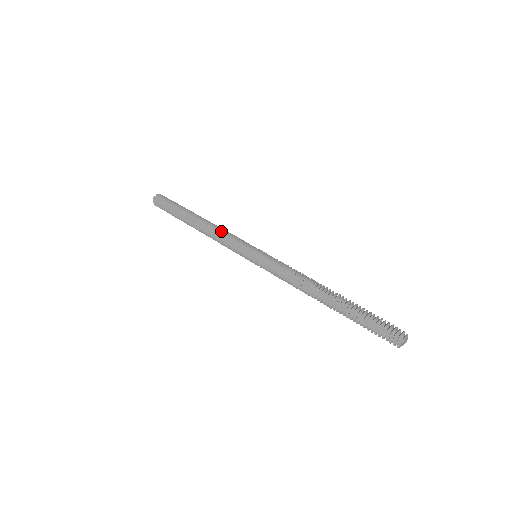
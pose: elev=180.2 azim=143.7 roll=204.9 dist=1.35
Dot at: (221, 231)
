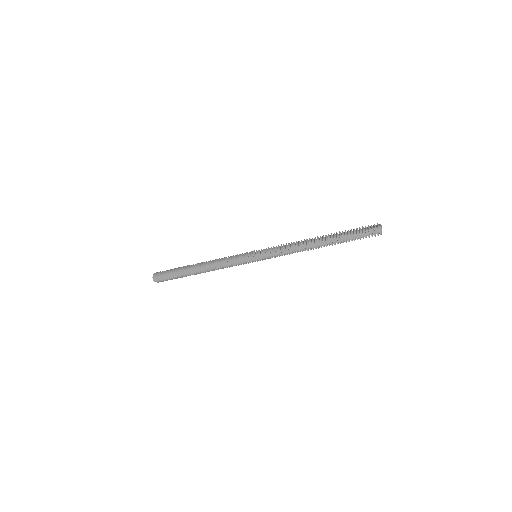
Dot at: (220, 261)
